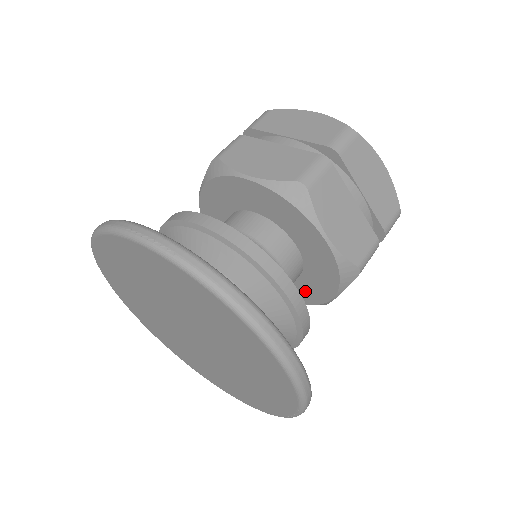
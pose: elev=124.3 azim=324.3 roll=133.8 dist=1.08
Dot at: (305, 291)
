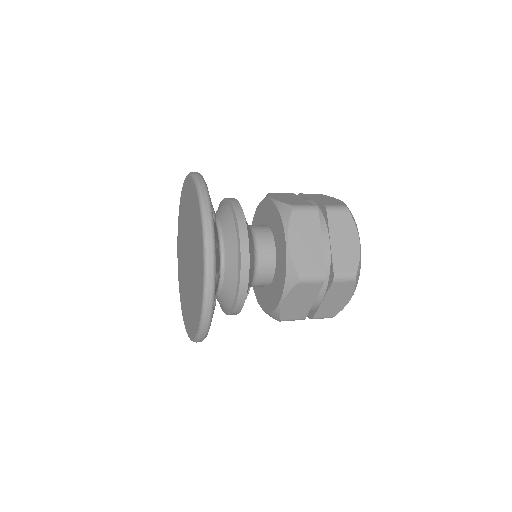
Dot at: (272, 297)
